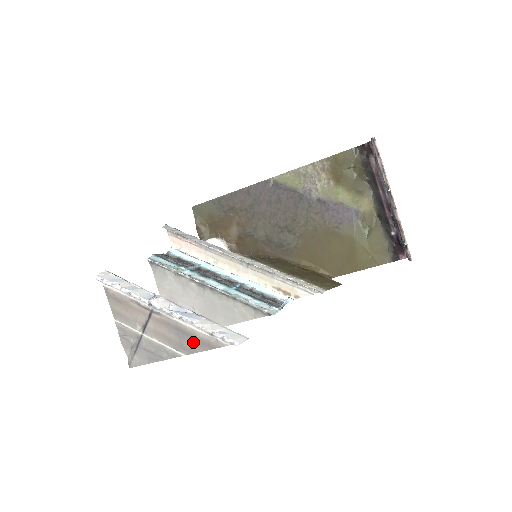
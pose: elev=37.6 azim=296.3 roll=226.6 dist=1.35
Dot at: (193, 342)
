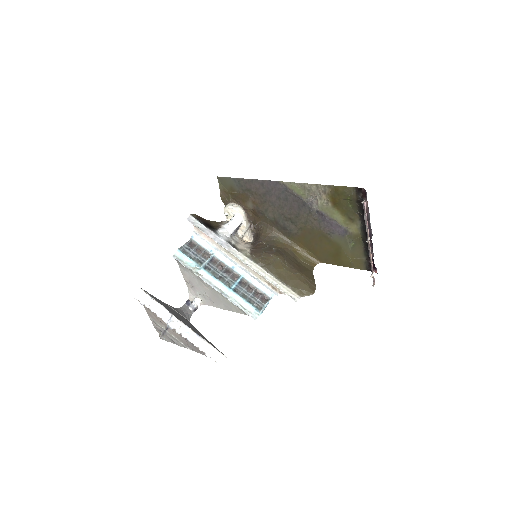
Dot at: (195, 348)
